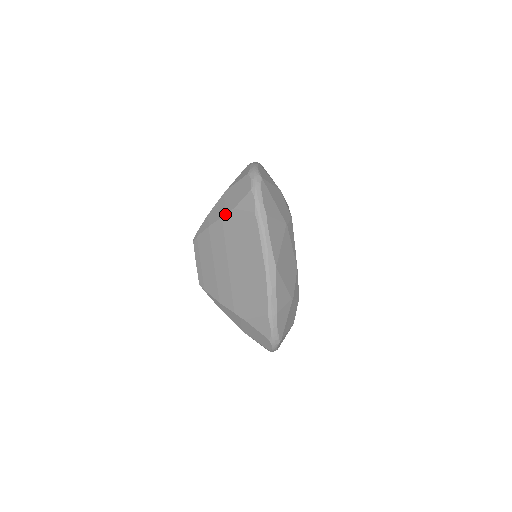
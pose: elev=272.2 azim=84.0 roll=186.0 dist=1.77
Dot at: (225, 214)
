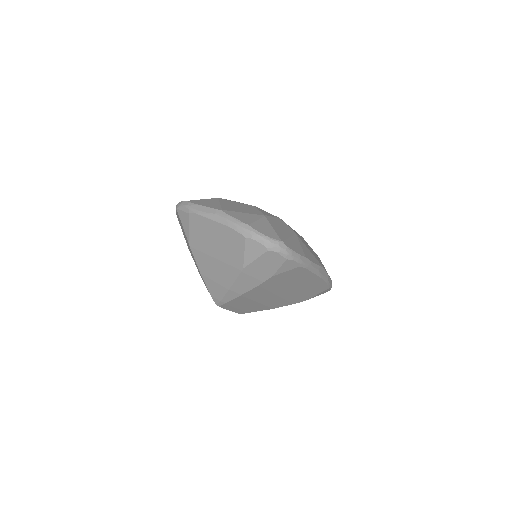
Dot at: (262, 283)
